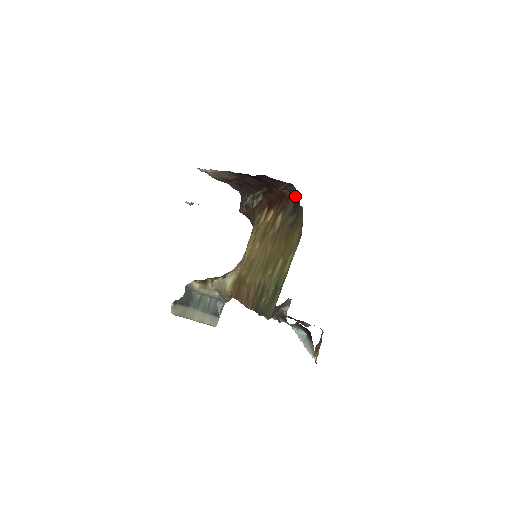
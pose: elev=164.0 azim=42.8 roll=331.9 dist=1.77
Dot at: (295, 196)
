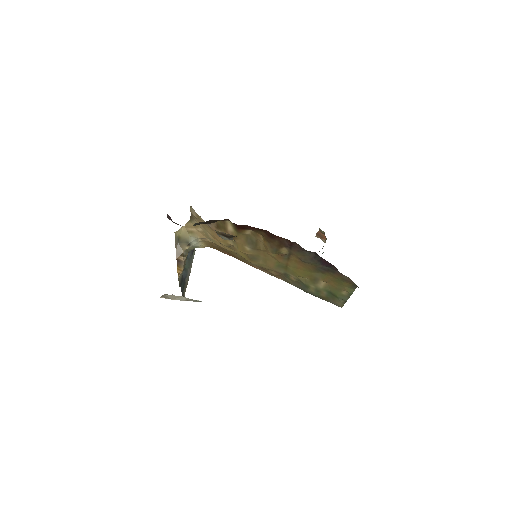
Dot at: (313, 253)
